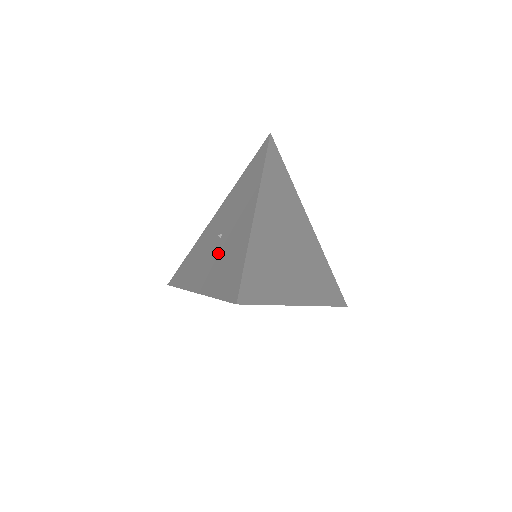
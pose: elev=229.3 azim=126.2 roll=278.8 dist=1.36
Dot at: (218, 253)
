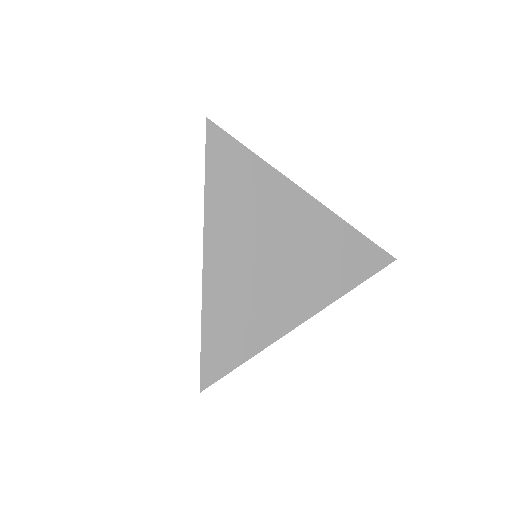
Dot at: occluded
